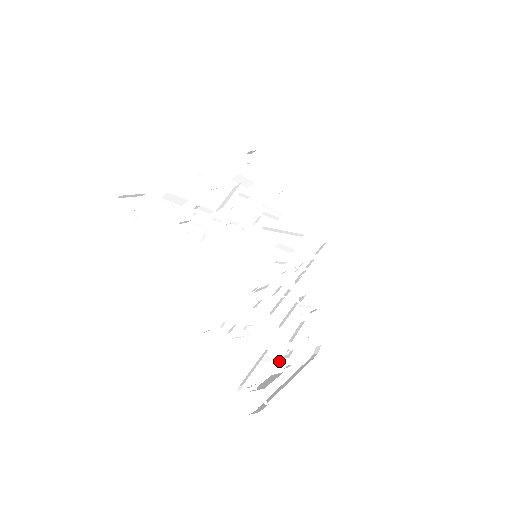
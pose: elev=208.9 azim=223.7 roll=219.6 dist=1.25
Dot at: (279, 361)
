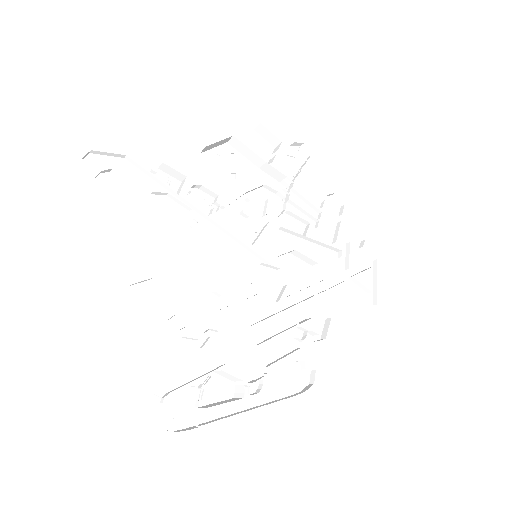
Dot at: (243, 383)
